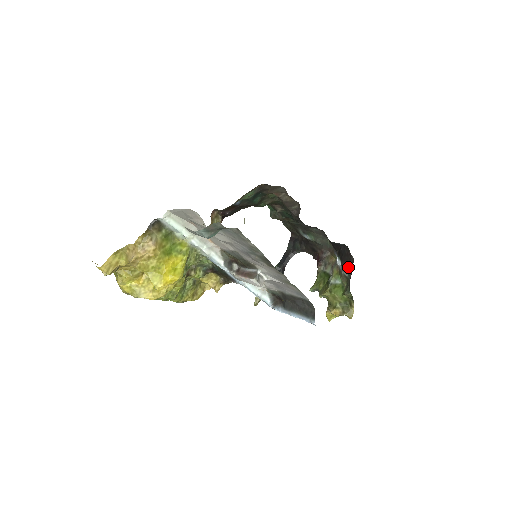
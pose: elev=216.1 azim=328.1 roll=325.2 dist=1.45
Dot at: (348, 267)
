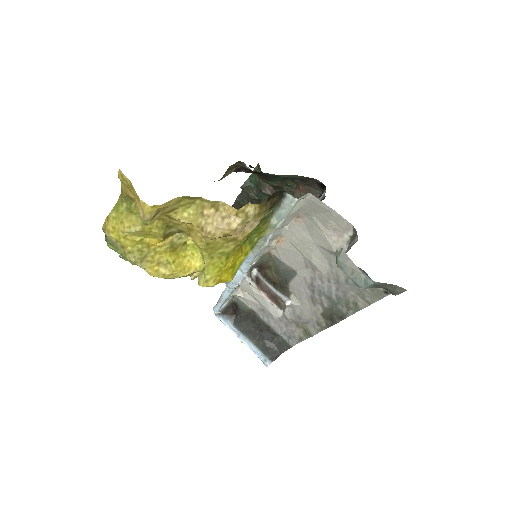
Dot at: occluded
